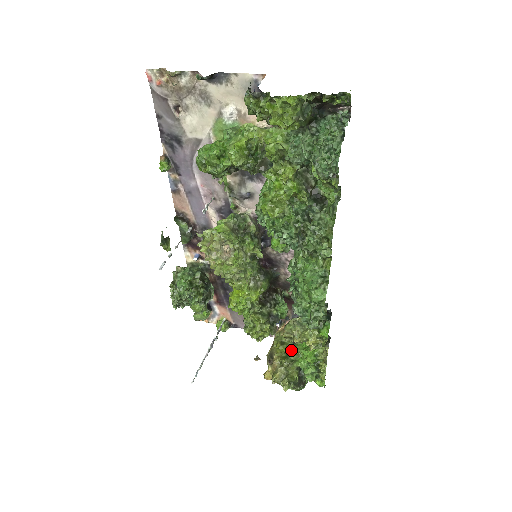
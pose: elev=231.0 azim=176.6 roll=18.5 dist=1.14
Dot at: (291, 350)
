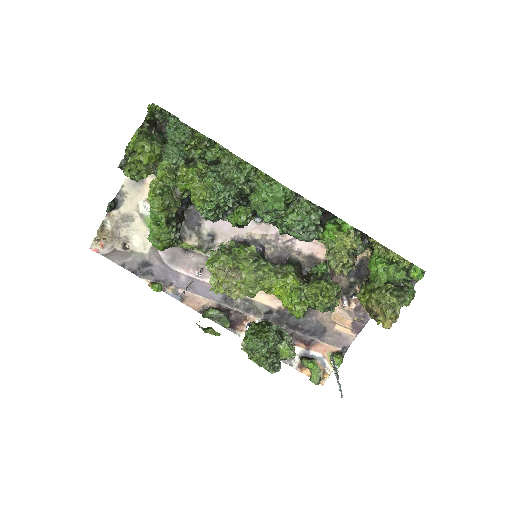
Dot at: (372, 287)
